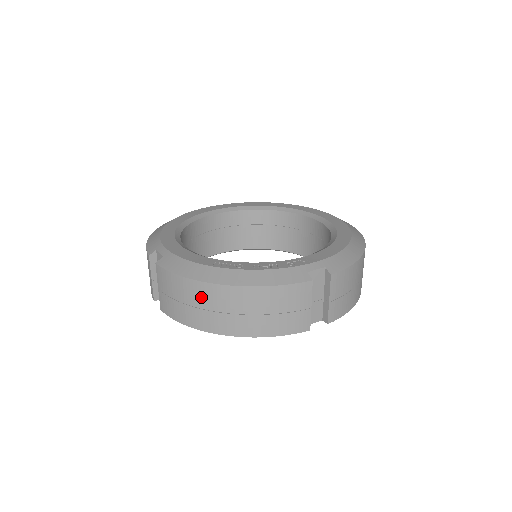
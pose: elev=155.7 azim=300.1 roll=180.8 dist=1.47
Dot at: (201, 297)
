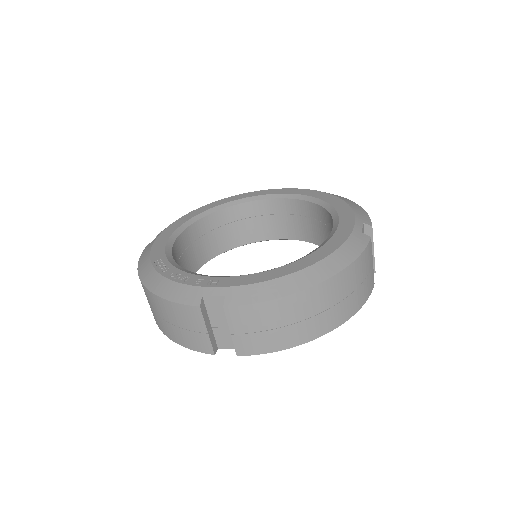
Dot at: occluded
